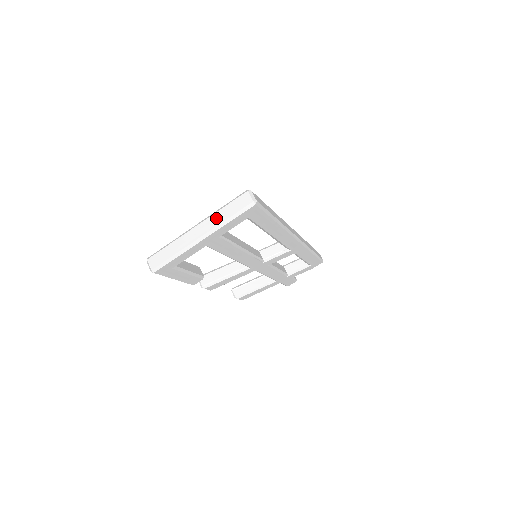
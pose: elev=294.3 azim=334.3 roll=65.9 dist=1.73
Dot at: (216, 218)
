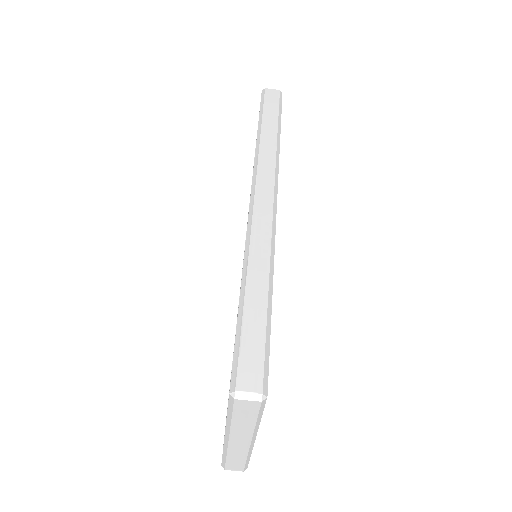
Dot at: (240, 429)
